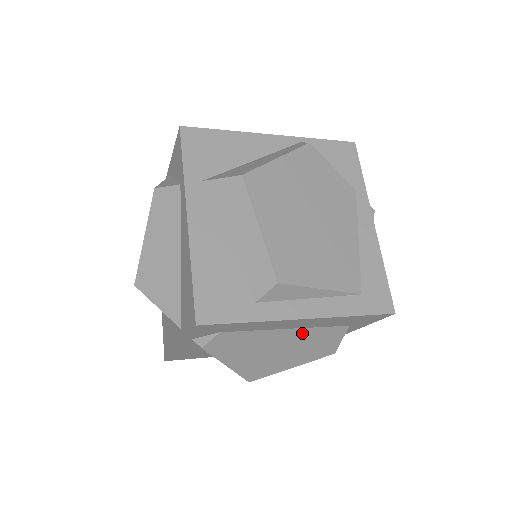
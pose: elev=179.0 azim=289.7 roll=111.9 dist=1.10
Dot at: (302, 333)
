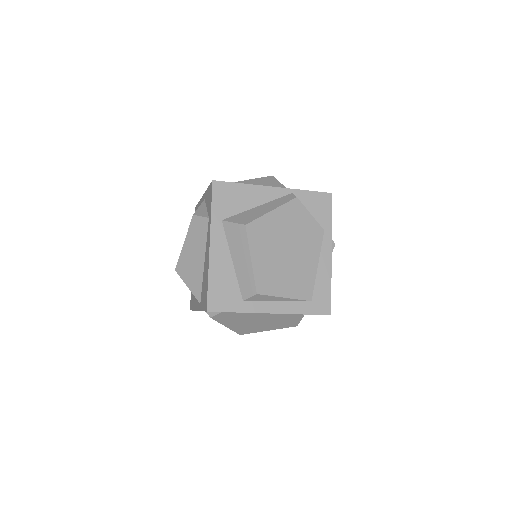
Dot at: (274, 315)
